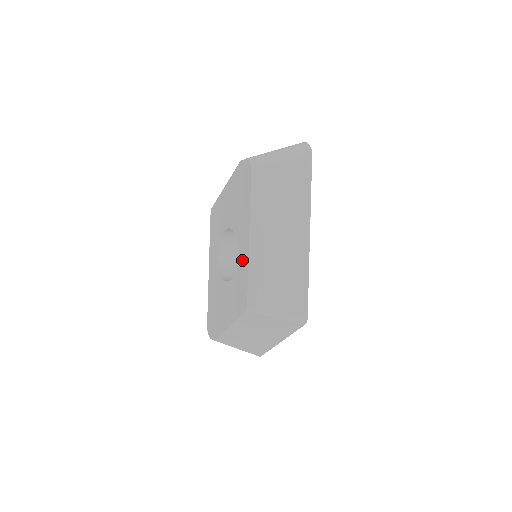
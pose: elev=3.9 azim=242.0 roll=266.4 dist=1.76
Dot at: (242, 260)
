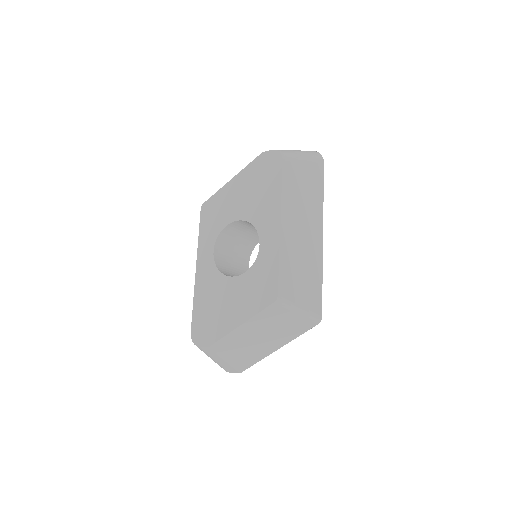
Dot at: (267, 249)
